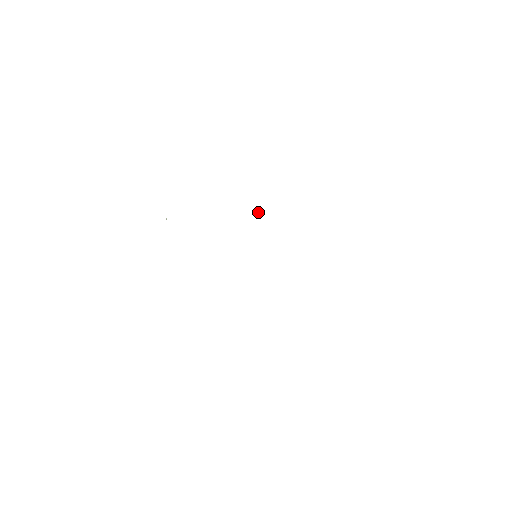
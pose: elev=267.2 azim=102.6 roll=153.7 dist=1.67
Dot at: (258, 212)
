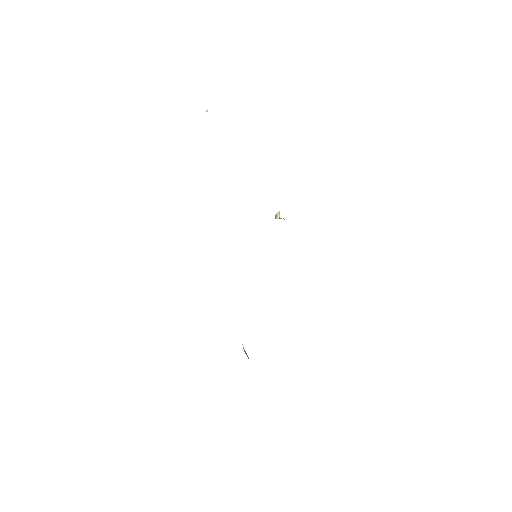
Dot at: occluded
